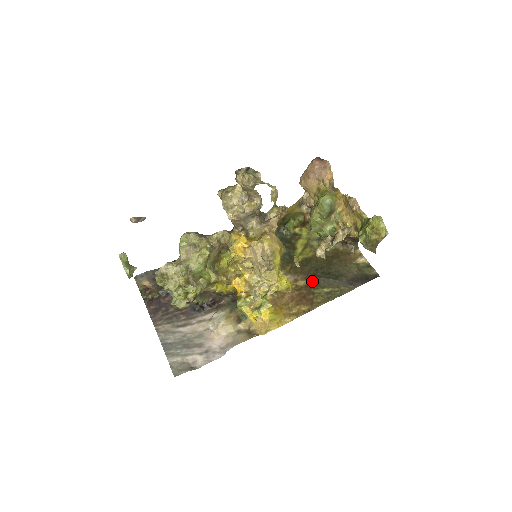
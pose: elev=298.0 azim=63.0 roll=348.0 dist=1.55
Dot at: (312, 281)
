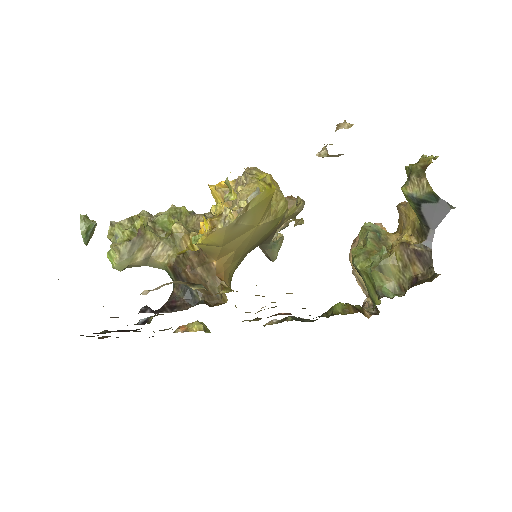
Dot at: occluded
